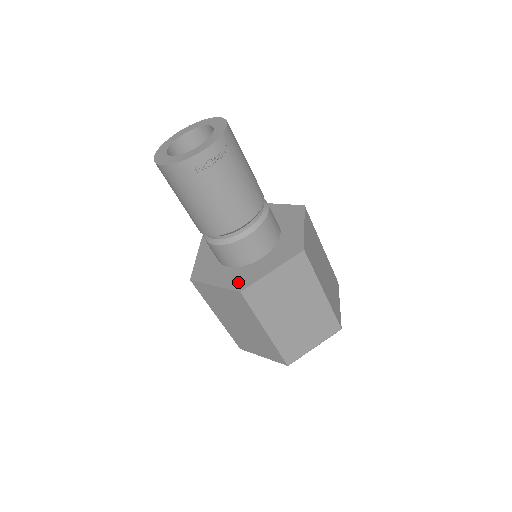
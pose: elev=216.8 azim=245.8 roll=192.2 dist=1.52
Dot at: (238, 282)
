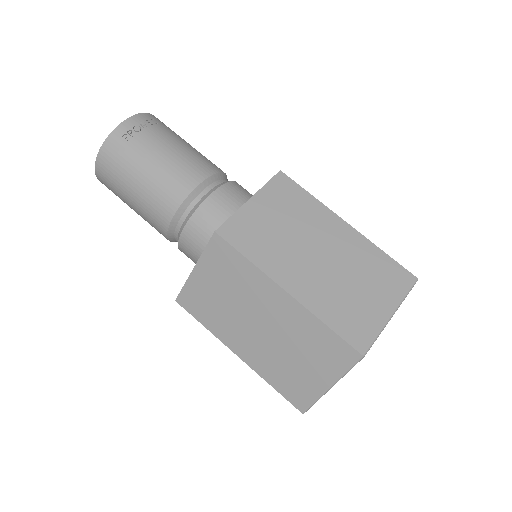
Dot at: occluded
